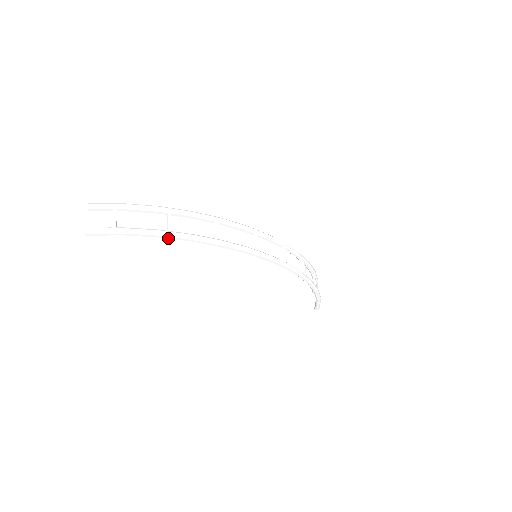
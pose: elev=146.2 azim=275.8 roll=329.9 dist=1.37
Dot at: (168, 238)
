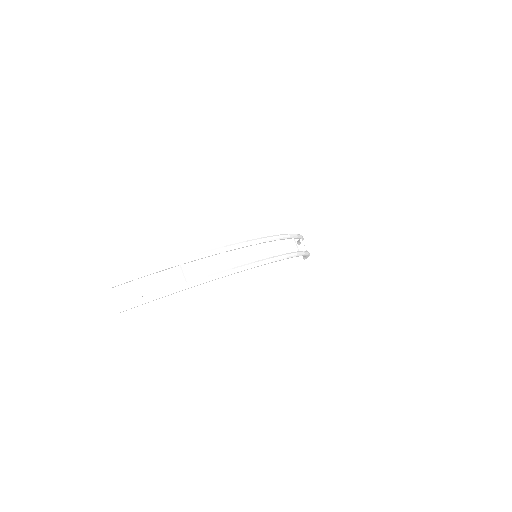
Dot at: occluded
